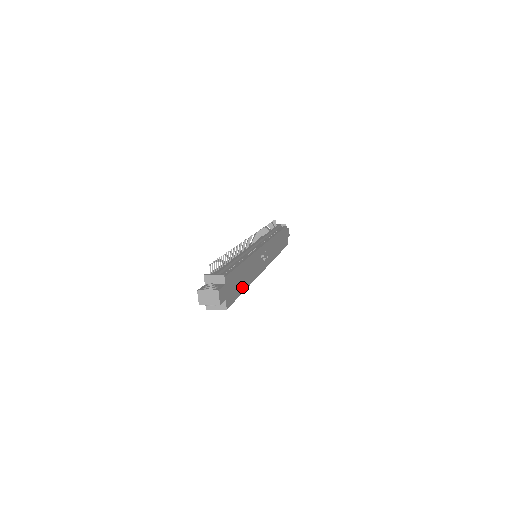
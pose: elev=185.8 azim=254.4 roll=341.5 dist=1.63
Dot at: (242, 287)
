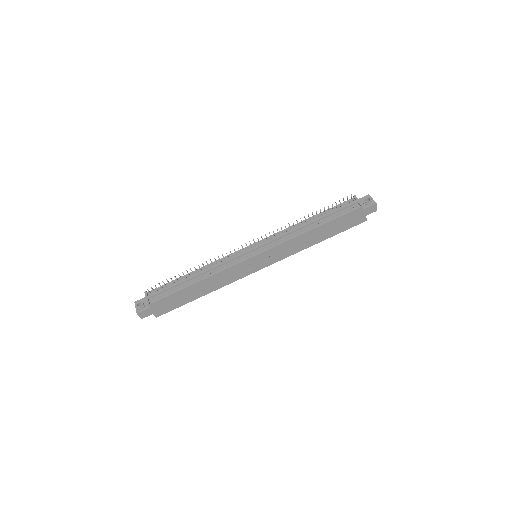
Dot at: (191, 298)
